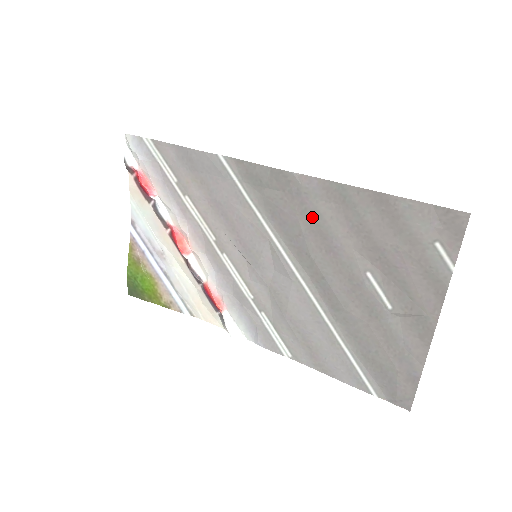
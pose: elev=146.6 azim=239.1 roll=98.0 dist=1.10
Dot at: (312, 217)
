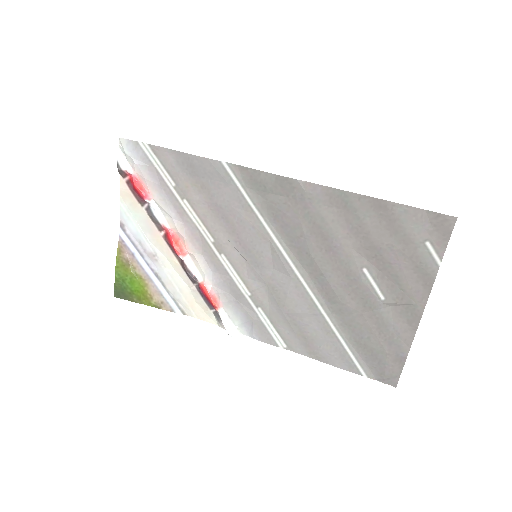
Dot at: (314, 220)
